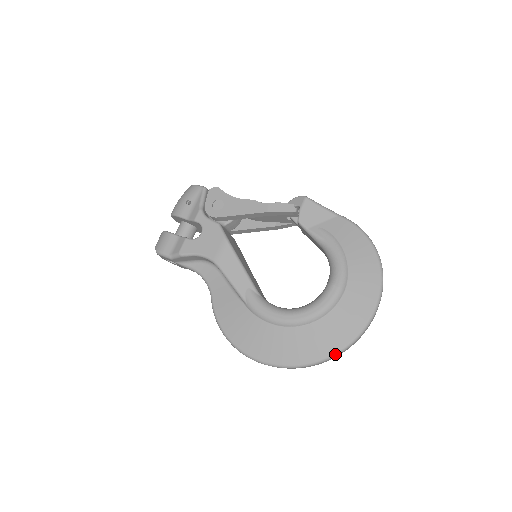
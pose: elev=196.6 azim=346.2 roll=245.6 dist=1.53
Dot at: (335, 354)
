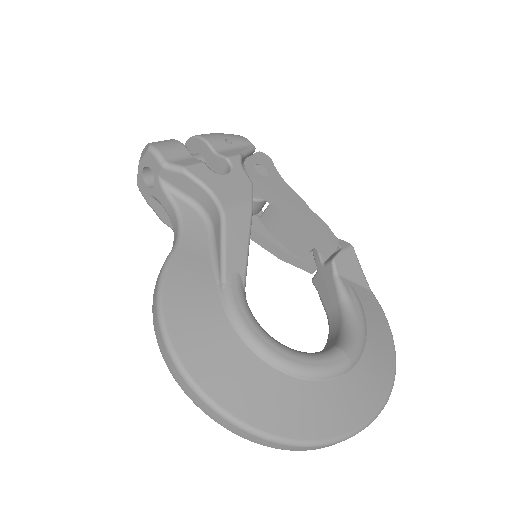
Dot at: (296, 442)
